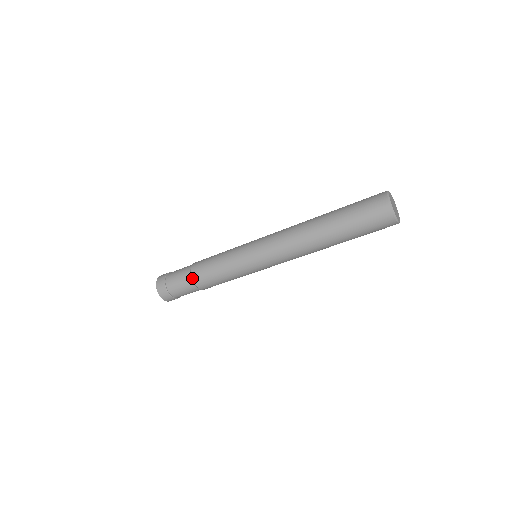
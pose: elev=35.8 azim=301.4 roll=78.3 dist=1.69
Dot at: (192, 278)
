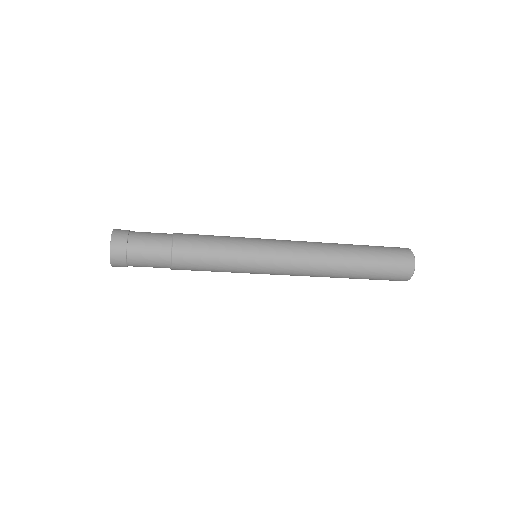
Dot at: (172, 256)
